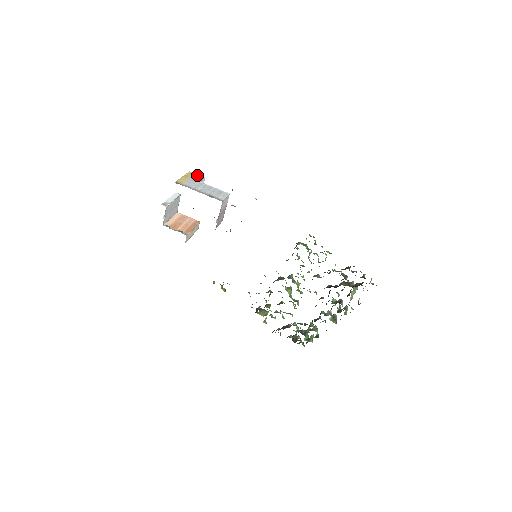
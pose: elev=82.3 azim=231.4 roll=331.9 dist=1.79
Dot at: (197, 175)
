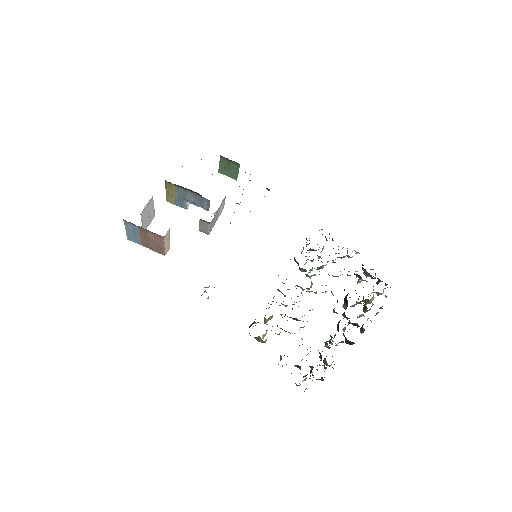
Dot at: occluded
